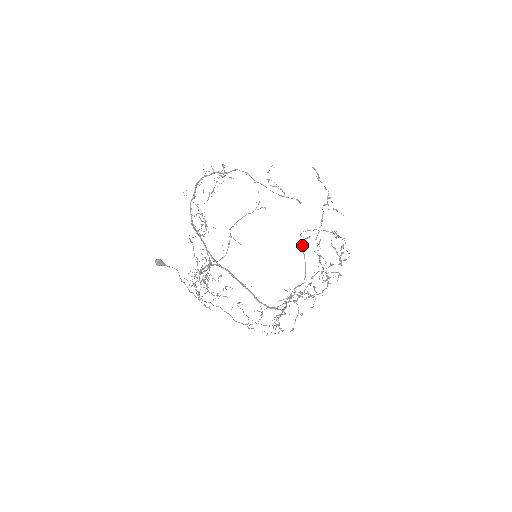
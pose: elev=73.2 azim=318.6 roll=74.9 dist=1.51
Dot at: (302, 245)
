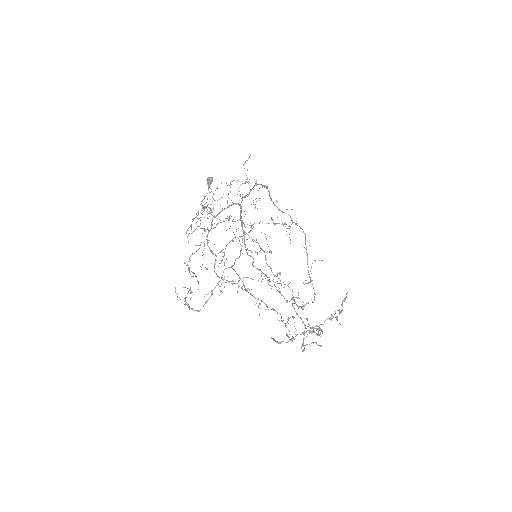
Dot at: occluded
